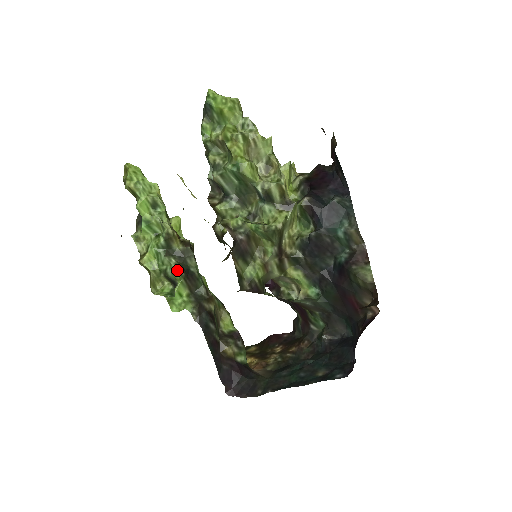
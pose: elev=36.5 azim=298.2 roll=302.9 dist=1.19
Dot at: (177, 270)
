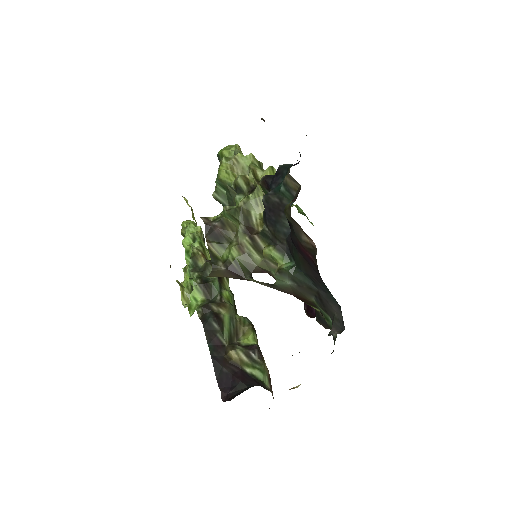
Dot at: (194, 278)
